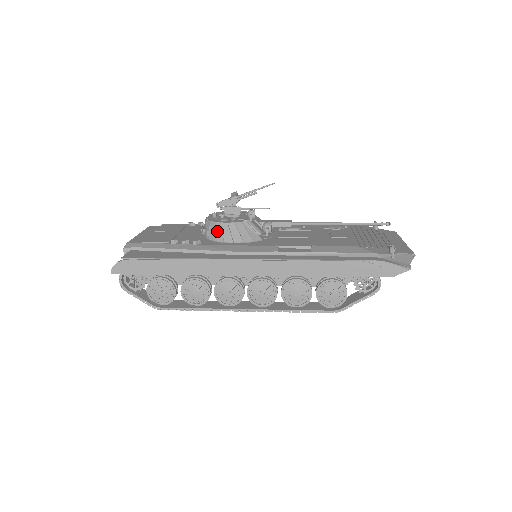
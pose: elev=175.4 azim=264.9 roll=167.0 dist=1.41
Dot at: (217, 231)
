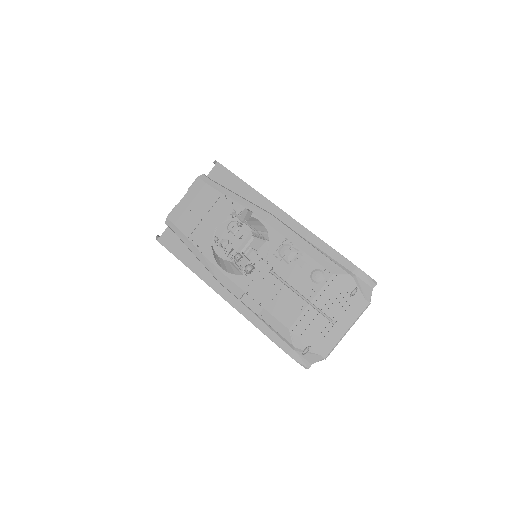
Dot at: (214, 254)
